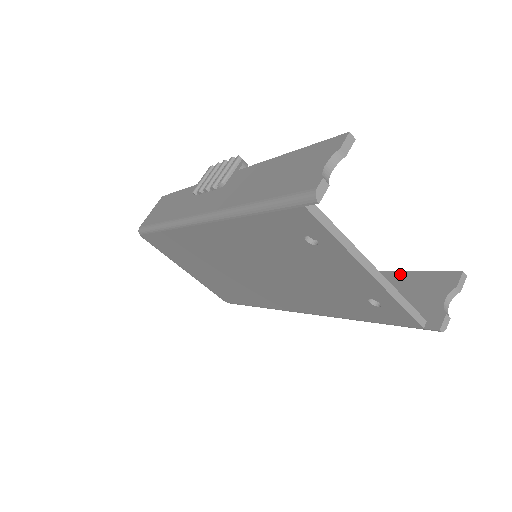
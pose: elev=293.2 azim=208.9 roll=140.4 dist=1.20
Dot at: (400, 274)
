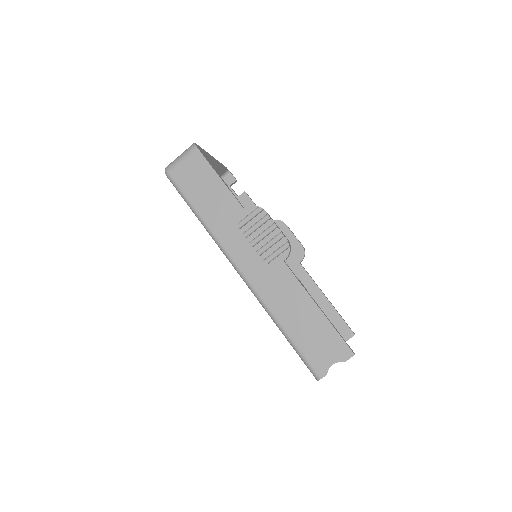
Dot at: (329, 305)
